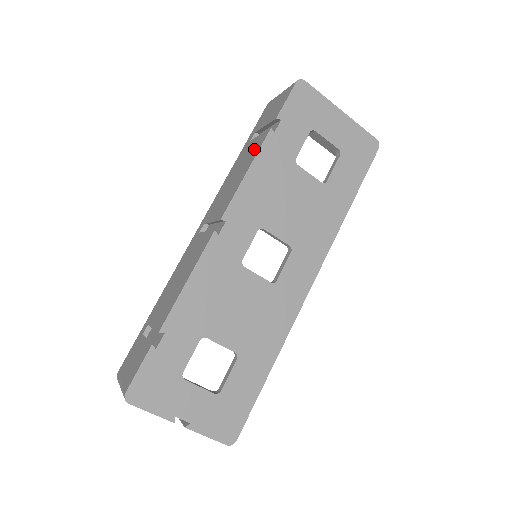
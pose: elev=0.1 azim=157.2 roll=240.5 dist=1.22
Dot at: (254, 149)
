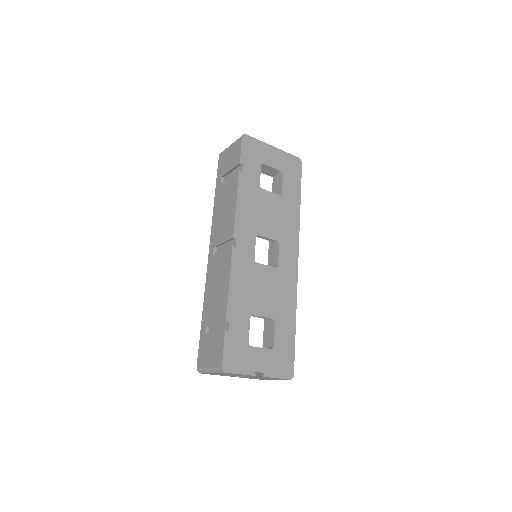
Dot at: (231, 187)
